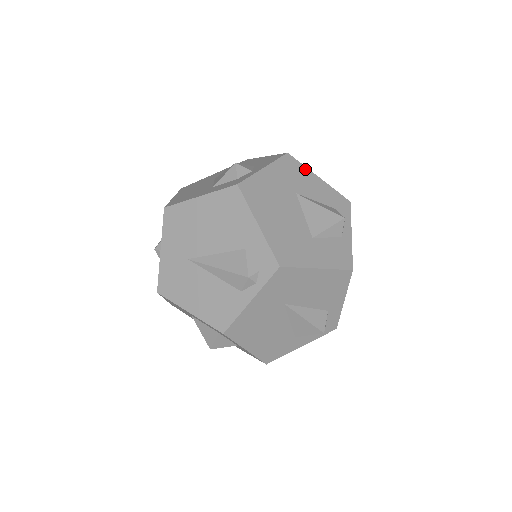
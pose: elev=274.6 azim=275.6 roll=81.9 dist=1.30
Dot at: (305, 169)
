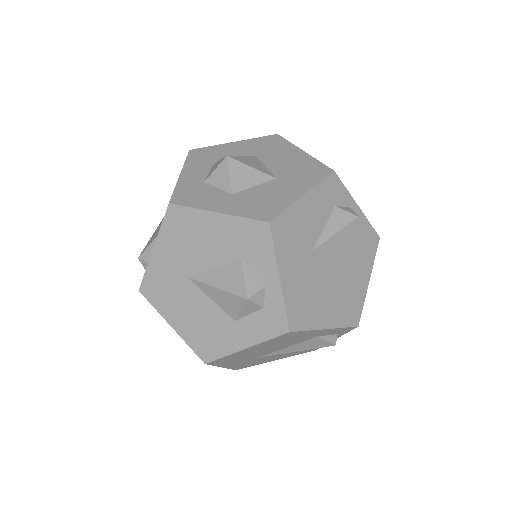
Dot at: (291, 210)
